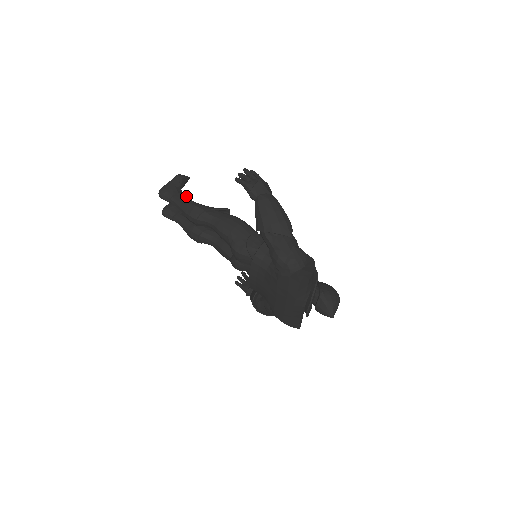
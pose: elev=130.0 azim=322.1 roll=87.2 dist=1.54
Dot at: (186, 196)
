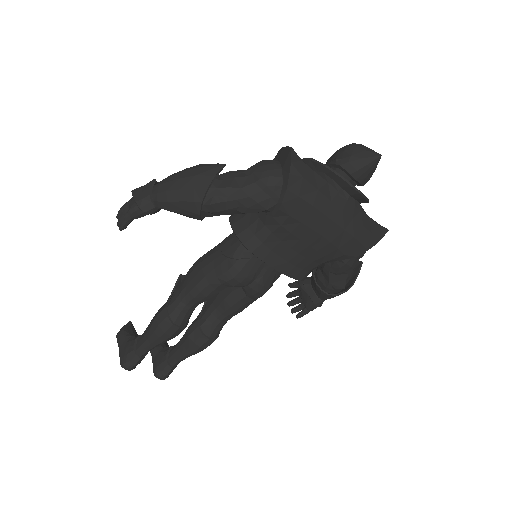
Dot at: occluded
